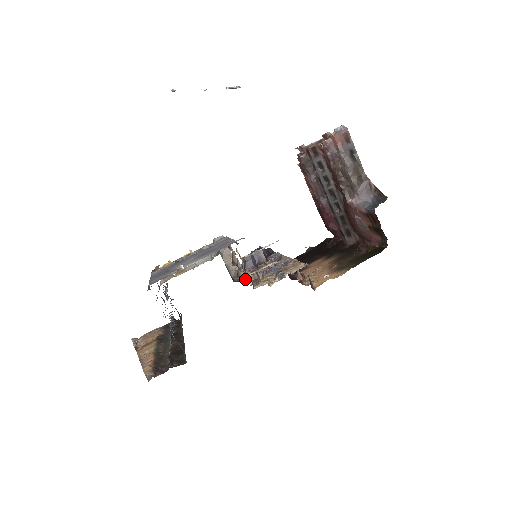
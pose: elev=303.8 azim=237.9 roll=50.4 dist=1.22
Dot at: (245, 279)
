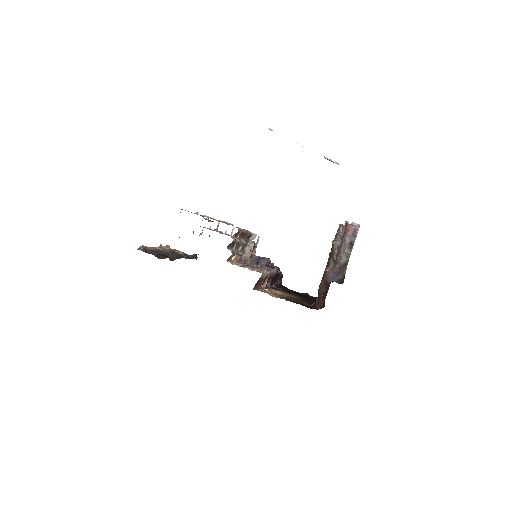
Dot at: occluded
